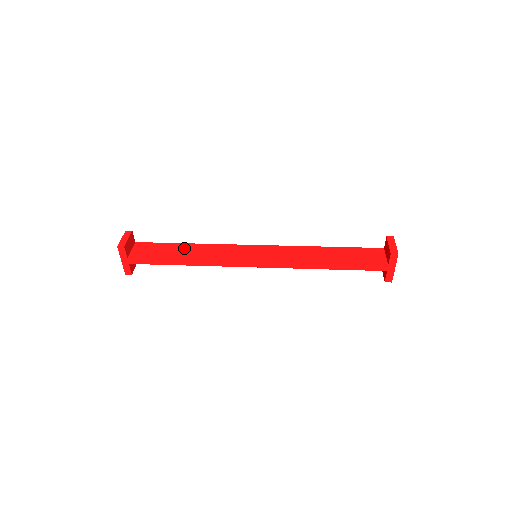
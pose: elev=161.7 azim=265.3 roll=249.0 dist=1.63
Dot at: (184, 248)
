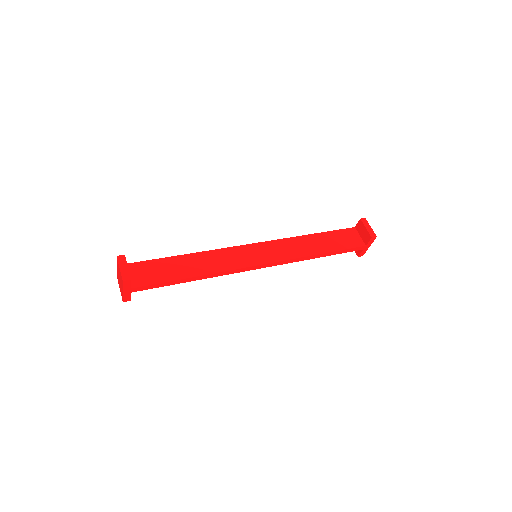
Dot at: (184, 262)
